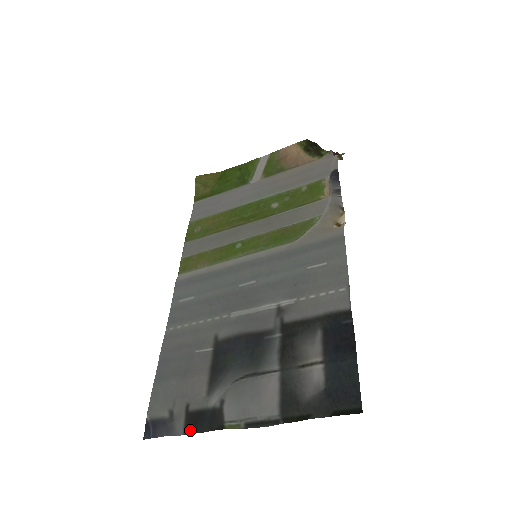
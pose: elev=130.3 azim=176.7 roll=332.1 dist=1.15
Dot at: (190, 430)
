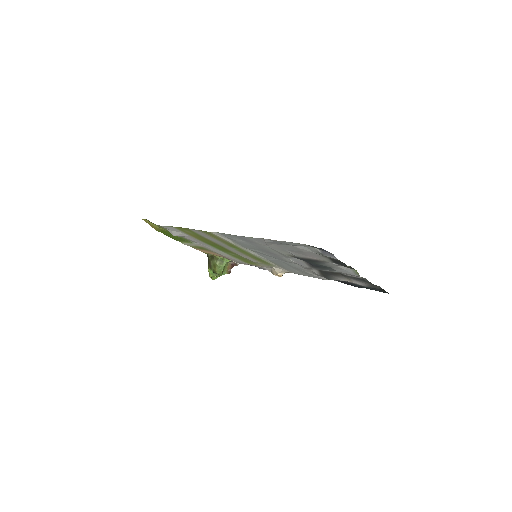
Dot at: (340, 261)
